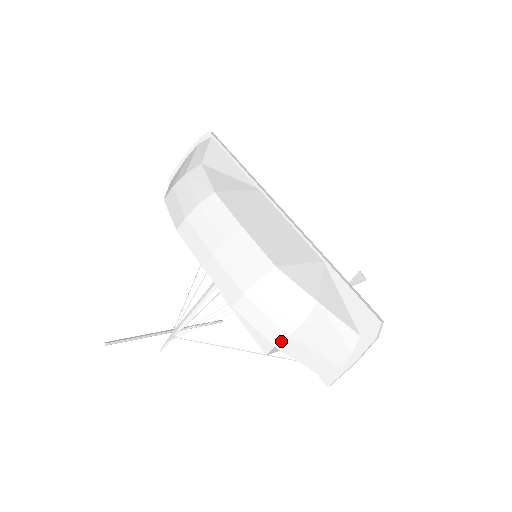
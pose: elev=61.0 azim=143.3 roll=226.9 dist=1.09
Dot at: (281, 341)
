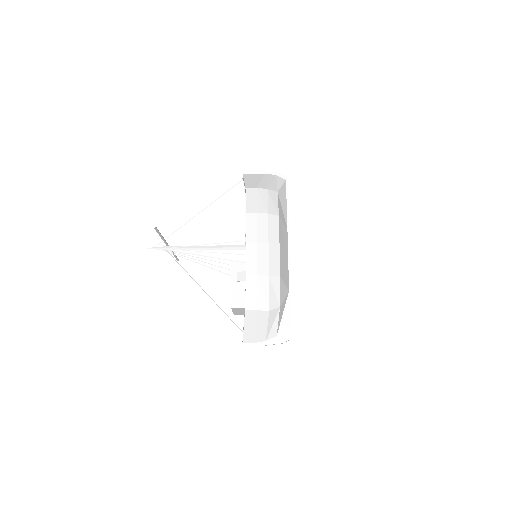
Dot at: (251, 309)
